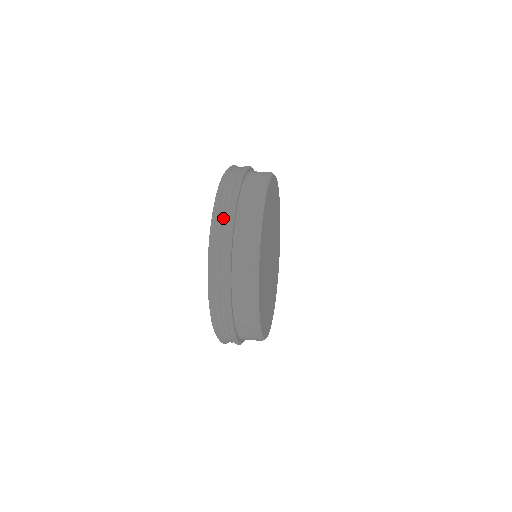
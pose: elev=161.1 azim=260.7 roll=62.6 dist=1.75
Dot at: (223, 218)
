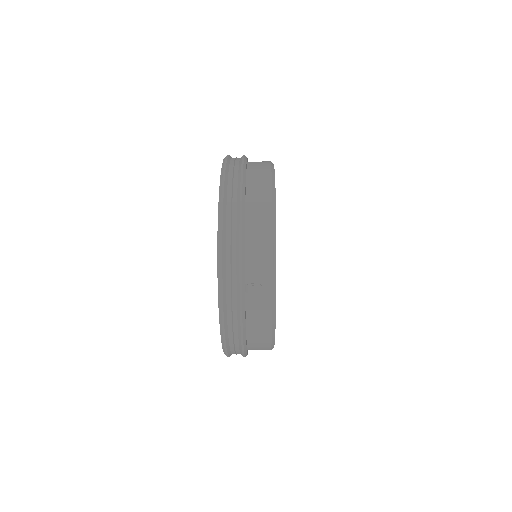
Dot at: (234, 170)
